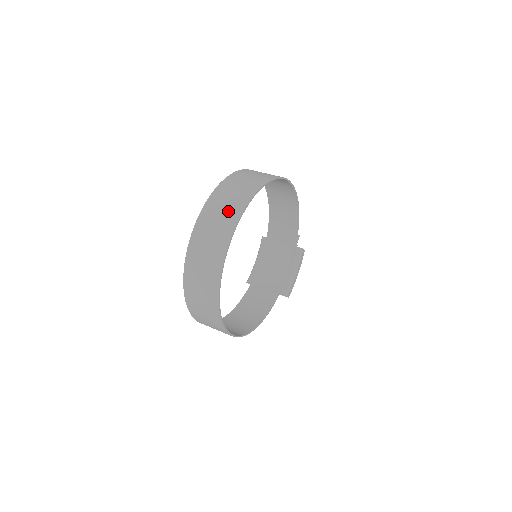
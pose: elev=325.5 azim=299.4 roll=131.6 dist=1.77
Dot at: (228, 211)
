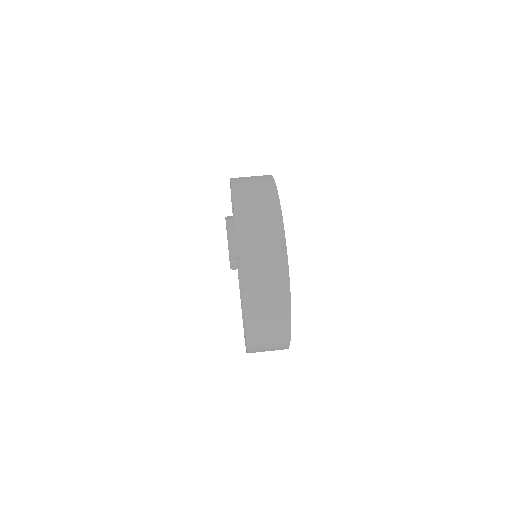
Dot at: (271, 264)
